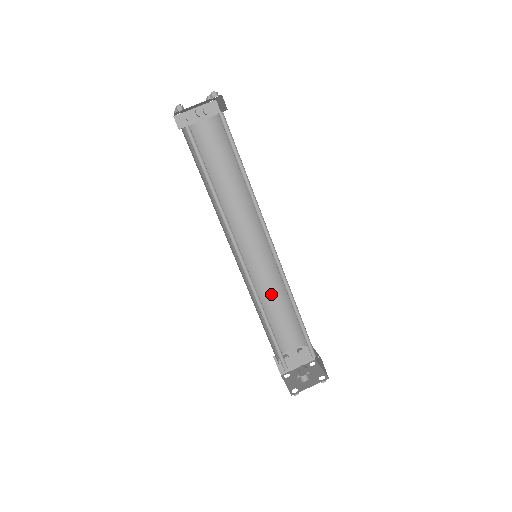
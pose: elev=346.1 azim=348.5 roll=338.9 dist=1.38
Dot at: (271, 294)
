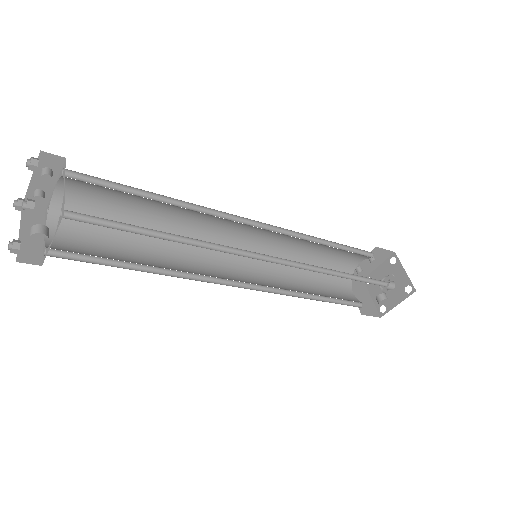
Dot at: (303, 247)
